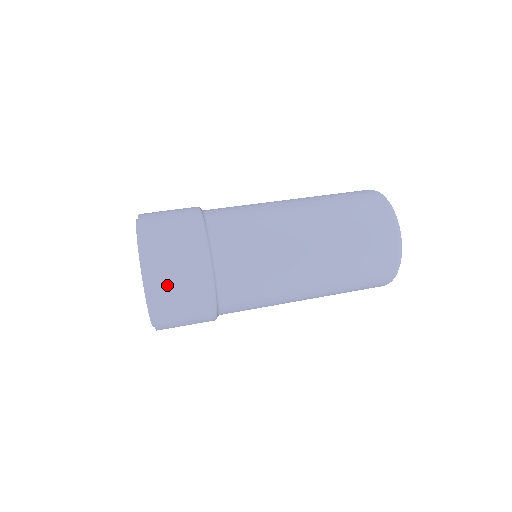
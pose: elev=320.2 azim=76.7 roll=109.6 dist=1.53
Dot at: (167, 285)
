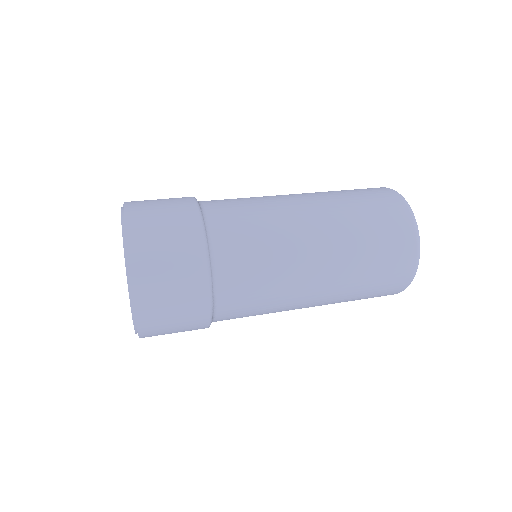
Dot at: (160, 327)
